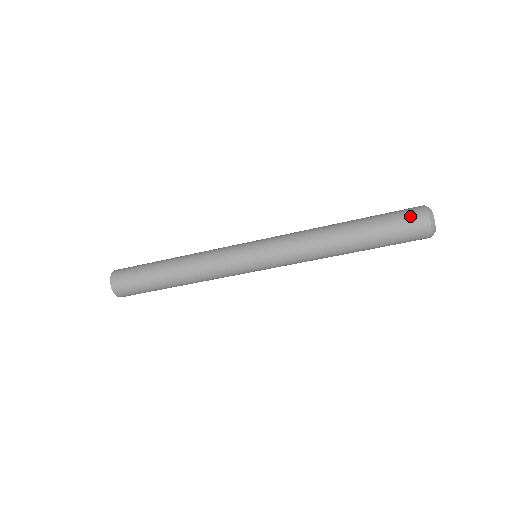
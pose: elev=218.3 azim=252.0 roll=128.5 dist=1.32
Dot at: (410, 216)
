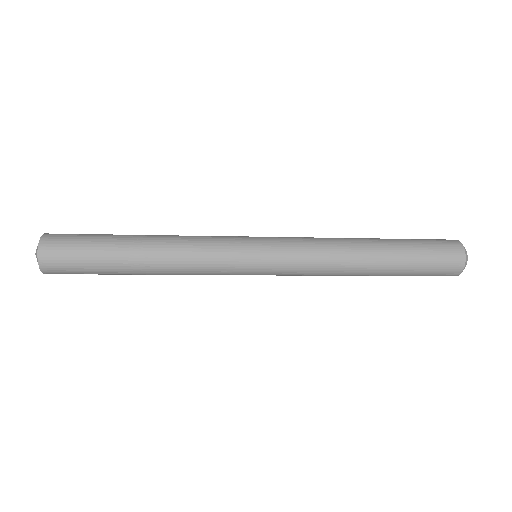
Dot at: (447, 262)
